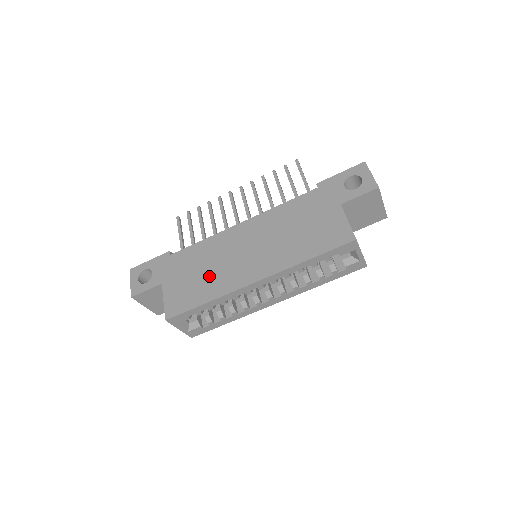
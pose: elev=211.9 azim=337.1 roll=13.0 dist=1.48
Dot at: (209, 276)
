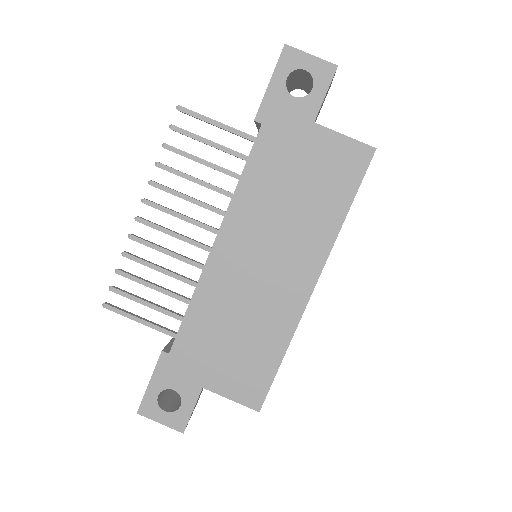
Dot at: (252, 330)
